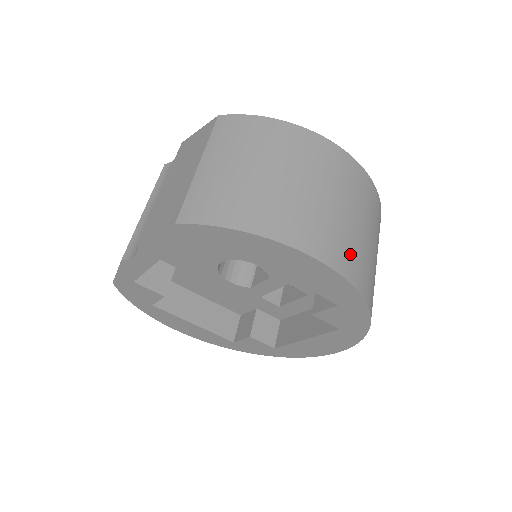
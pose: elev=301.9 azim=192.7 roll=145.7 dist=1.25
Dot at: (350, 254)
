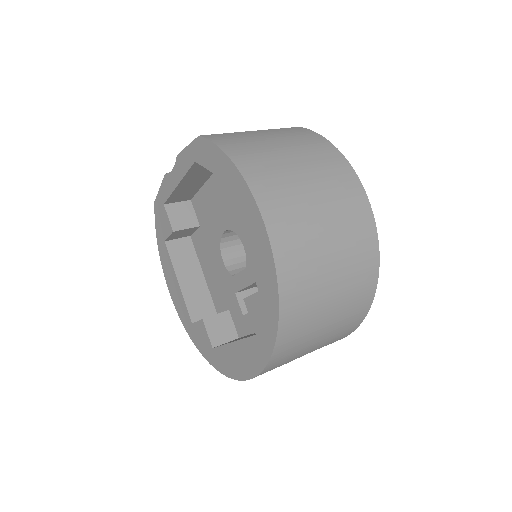
Dot at: (295, 243)
